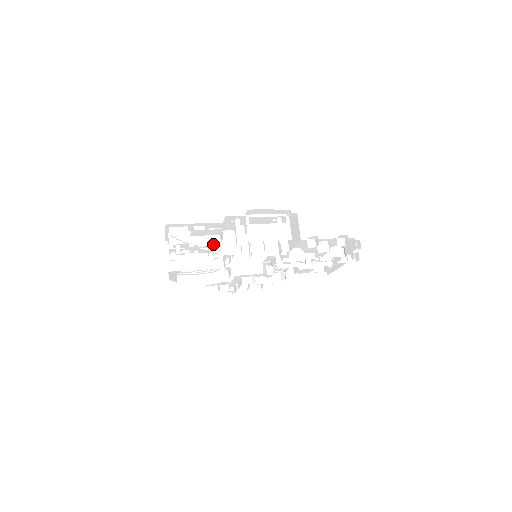
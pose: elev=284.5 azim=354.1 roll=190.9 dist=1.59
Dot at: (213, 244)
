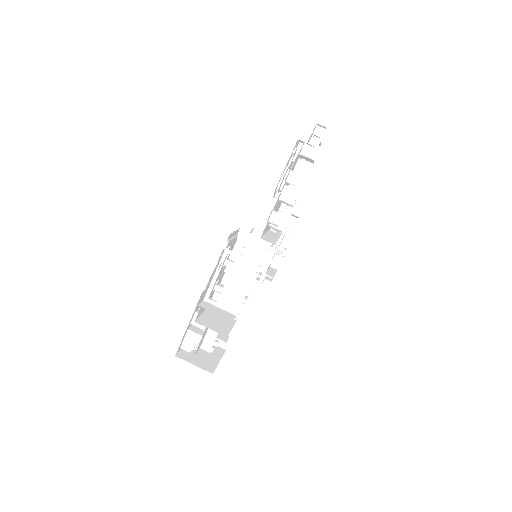
Dot at: occluded
